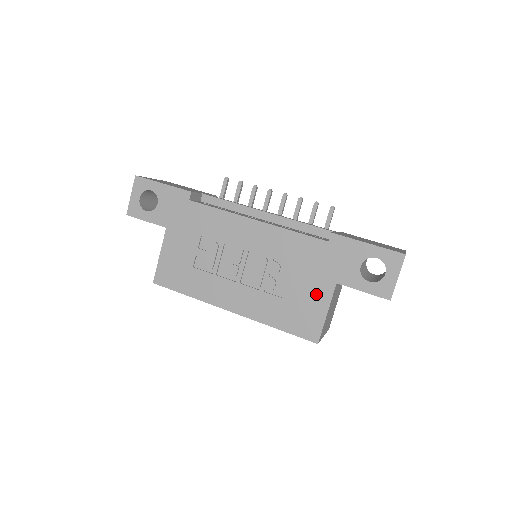
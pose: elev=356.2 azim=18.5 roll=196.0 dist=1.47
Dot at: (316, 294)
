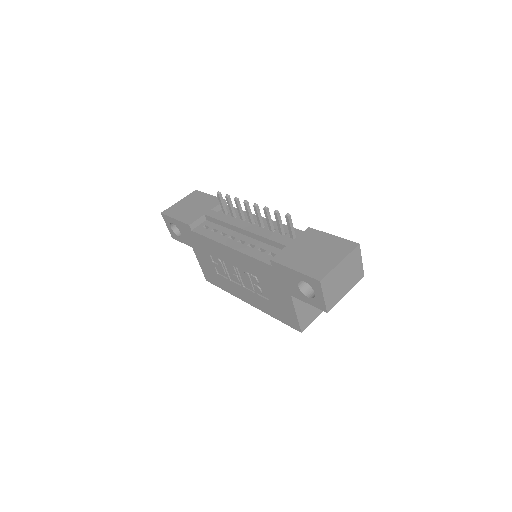
Dot at: (284, 301)
